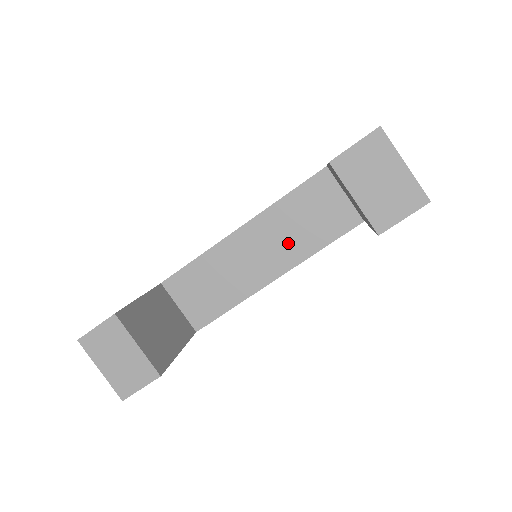
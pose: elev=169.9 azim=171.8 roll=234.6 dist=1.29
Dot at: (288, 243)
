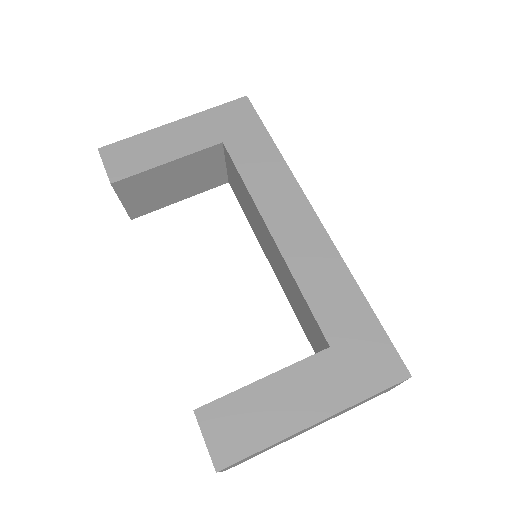
Dot at: (285, 283)
